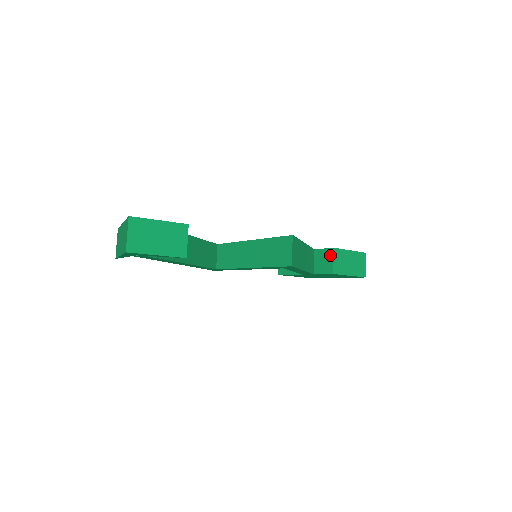
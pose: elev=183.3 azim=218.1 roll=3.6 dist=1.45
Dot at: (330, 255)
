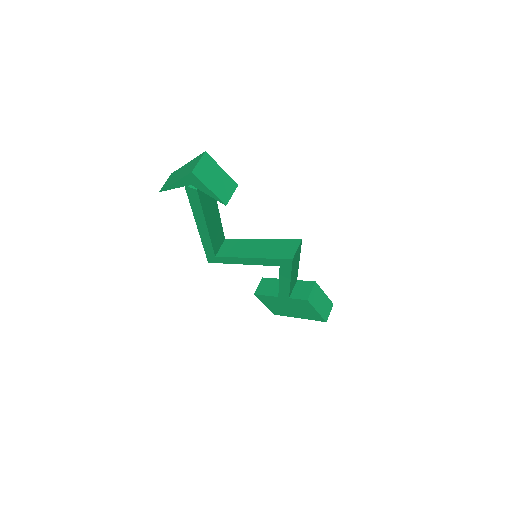
Dot at: (310, 286)
